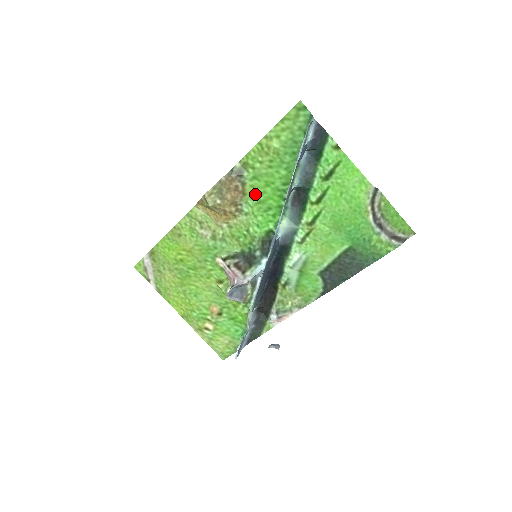
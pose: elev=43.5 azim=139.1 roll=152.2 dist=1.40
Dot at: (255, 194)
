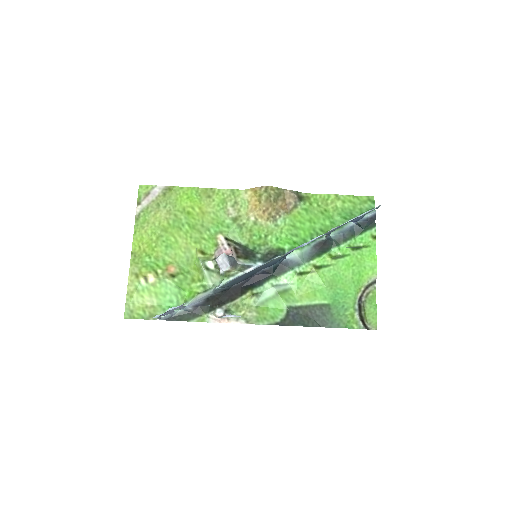
Dot at: (296, 219)
